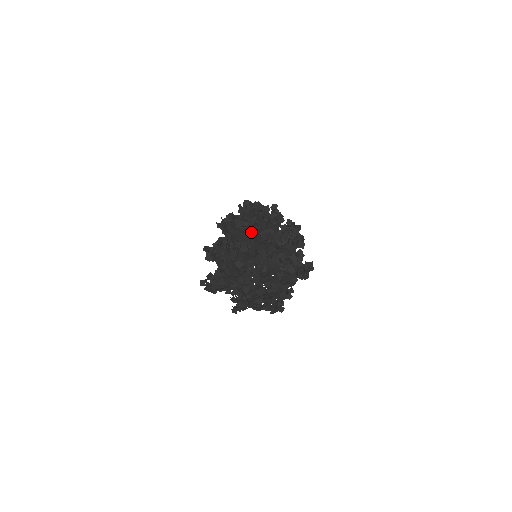
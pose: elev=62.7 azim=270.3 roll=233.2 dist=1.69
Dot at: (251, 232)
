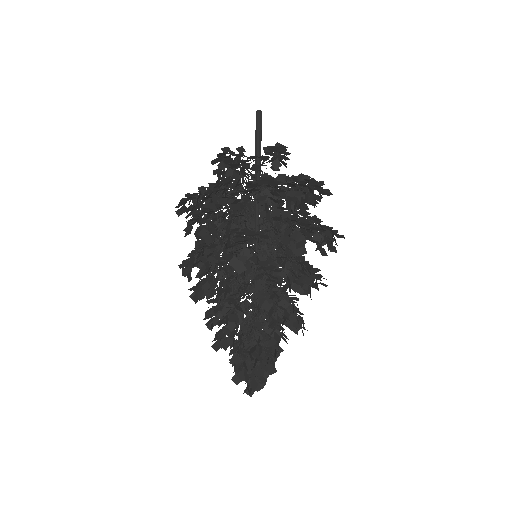
Dot at: occluded
